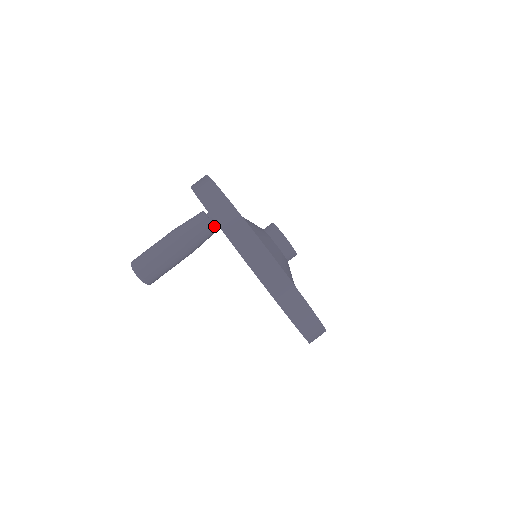
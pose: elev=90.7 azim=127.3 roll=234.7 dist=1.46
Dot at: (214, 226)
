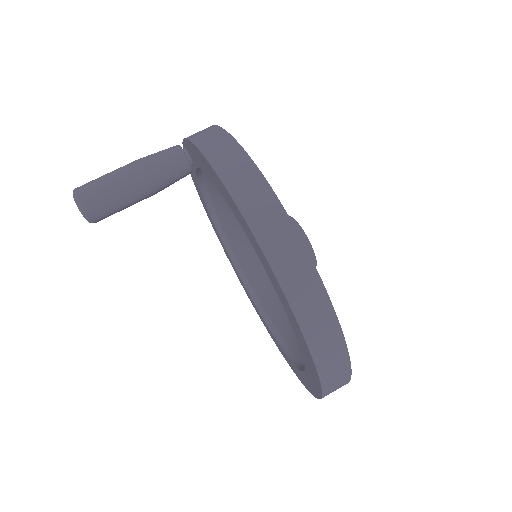
Dot at: (184, 153)
